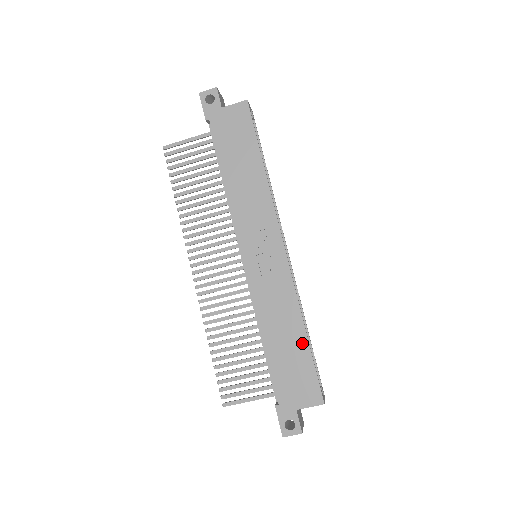
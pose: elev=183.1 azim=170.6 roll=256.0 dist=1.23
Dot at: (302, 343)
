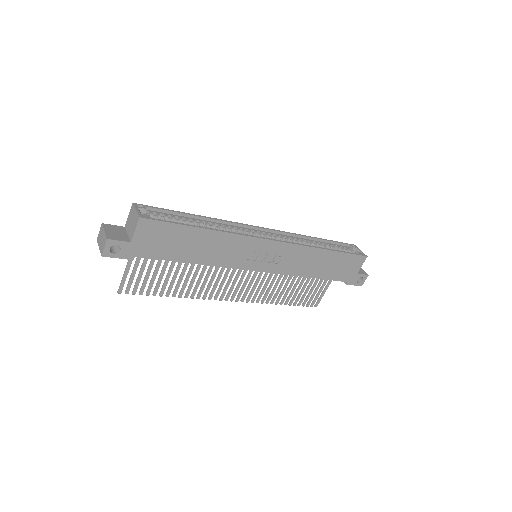
Dot at: (332, 255)
